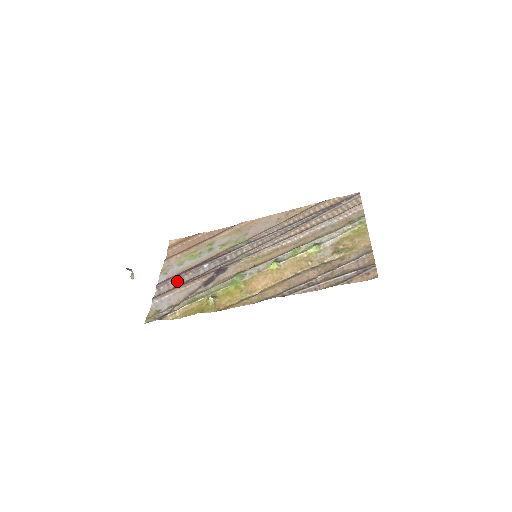
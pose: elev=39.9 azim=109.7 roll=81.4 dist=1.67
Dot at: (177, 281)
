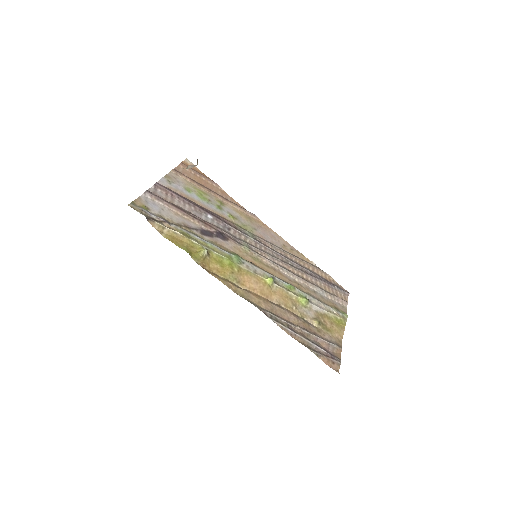
Dot at: (177, 201)
